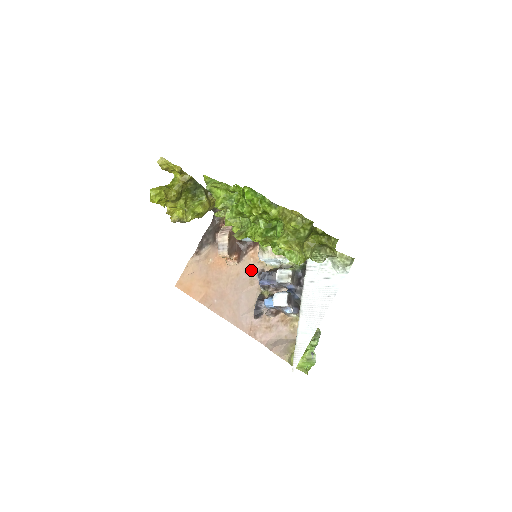
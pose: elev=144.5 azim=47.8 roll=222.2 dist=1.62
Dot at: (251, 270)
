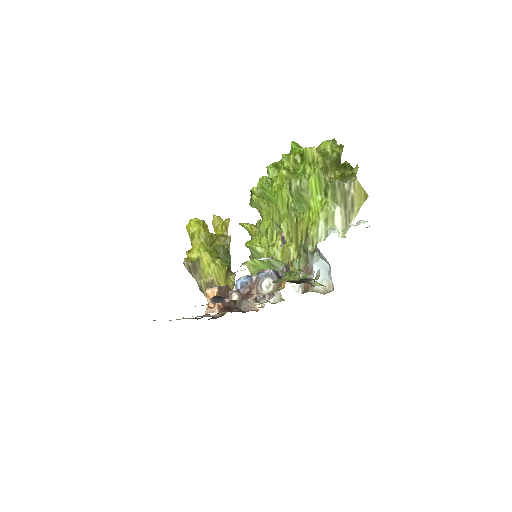
Dot at: occluded
